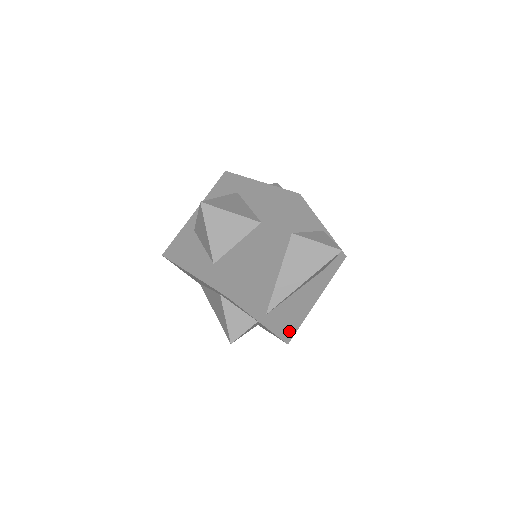
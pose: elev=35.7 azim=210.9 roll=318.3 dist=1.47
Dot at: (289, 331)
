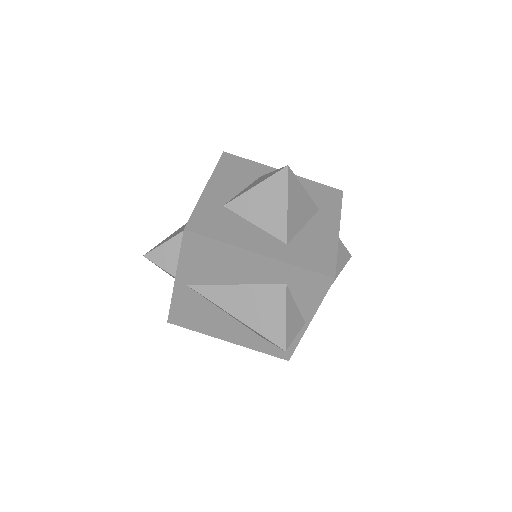
Dot at: occluded
